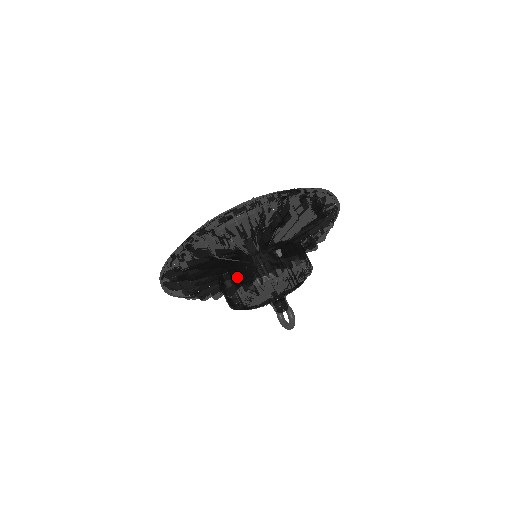
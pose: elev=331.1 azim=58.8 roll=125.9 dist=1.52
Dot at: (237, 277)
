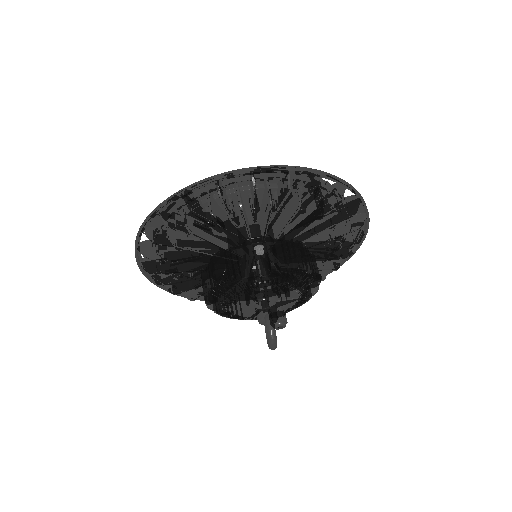
Dot at: (209, 274)
